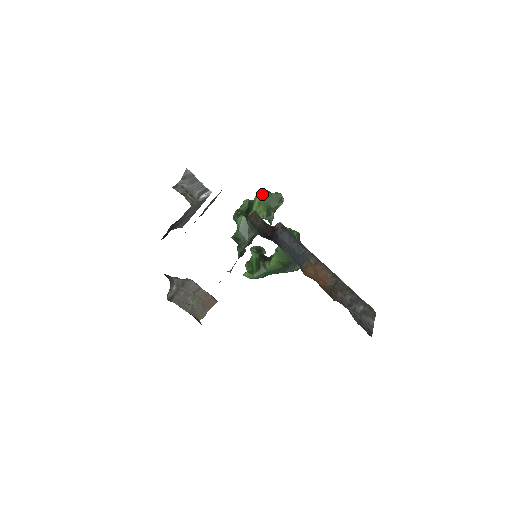
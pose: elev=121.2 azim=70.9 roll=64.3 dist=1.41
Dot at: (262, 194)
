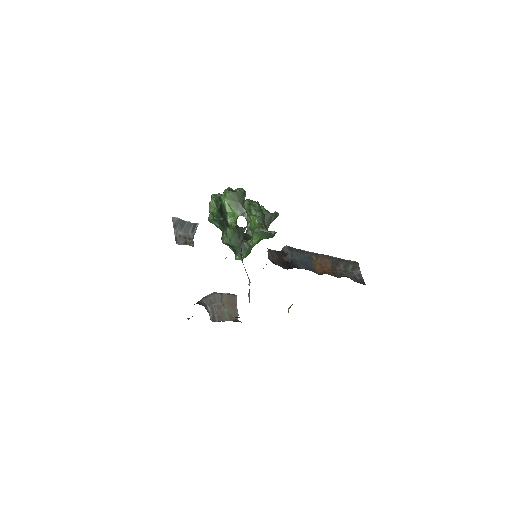
Dot at: (228, 196)
